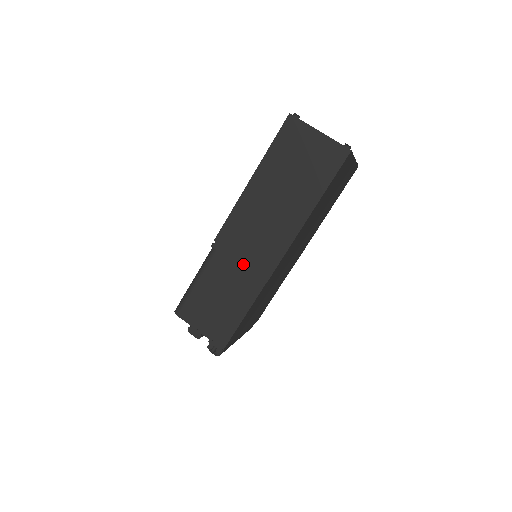
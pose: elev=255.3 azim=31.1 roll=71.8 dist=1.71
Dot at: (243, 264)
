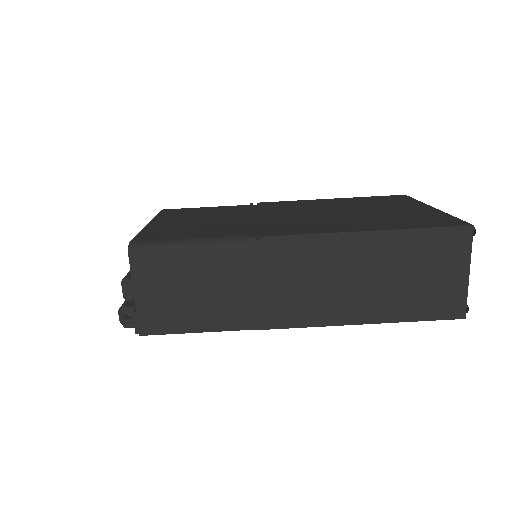
Dot at: (259, 290)
